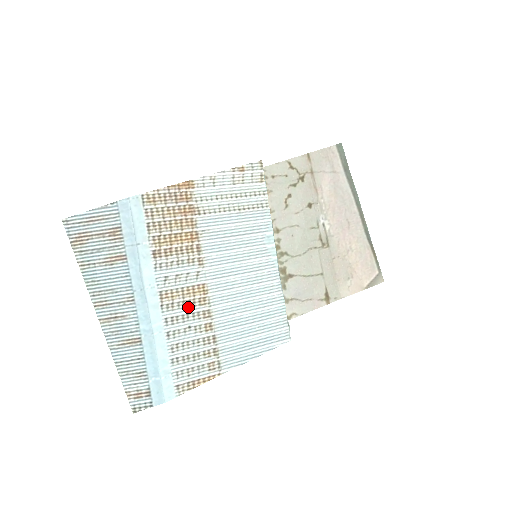
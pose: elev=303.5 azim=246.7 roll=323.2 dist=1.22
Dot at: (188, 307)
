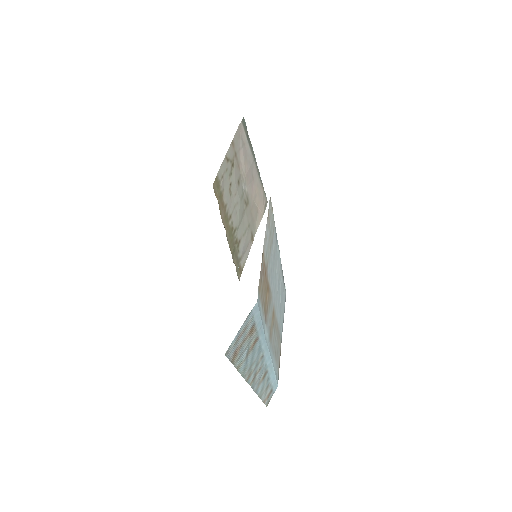
Dot at: (273, 329)
